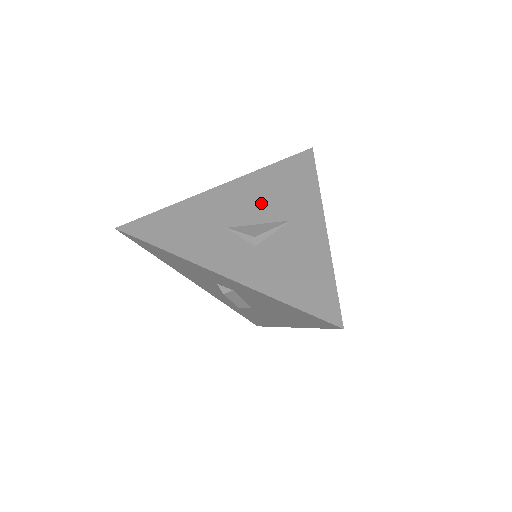
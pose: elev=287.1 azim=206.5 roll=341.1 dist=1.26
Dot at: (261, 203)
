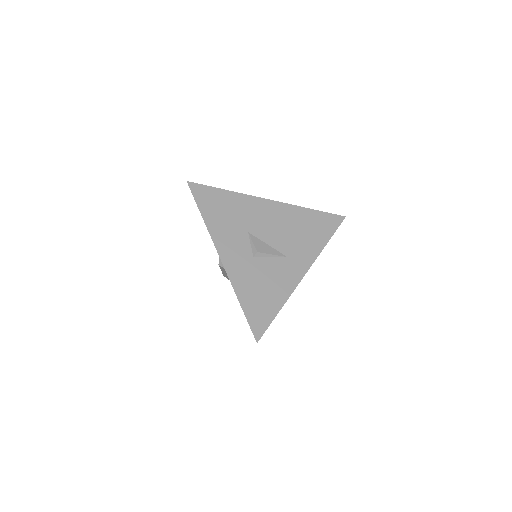
Dot at: (281, 231)
